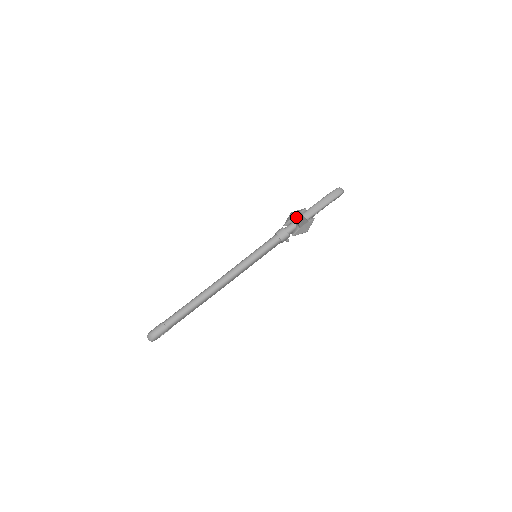
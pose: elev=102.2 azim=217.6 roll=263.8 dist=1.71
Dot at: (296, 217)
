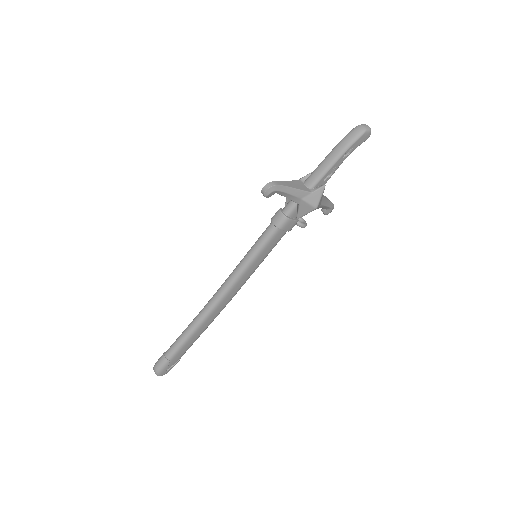
Dot at: (265, 191)
